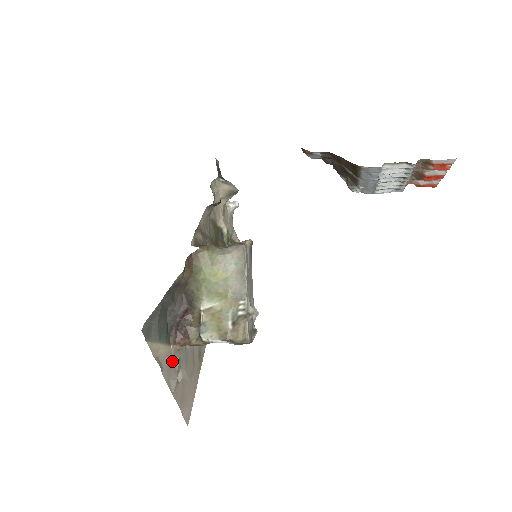
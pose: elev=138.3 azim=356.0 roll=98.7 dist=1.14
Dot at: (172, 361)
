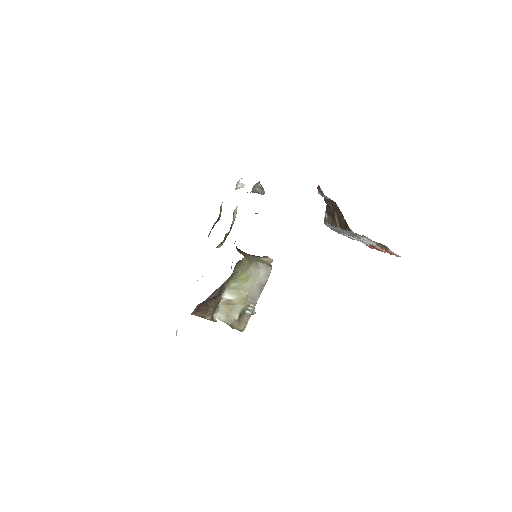
Dot at: occluded
